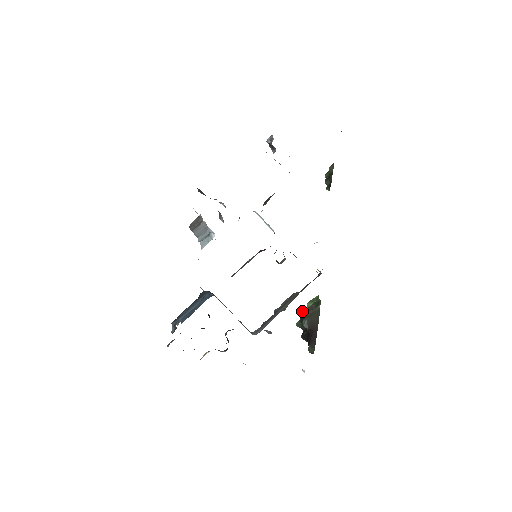
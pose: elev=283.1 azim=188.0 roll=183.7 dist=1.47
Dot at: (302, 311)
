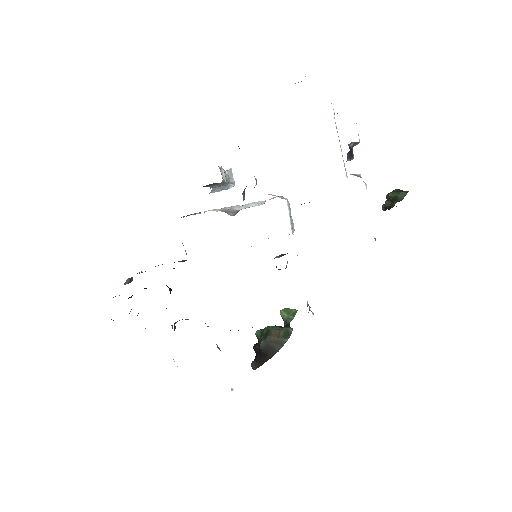
Dot at: (269, 328)
